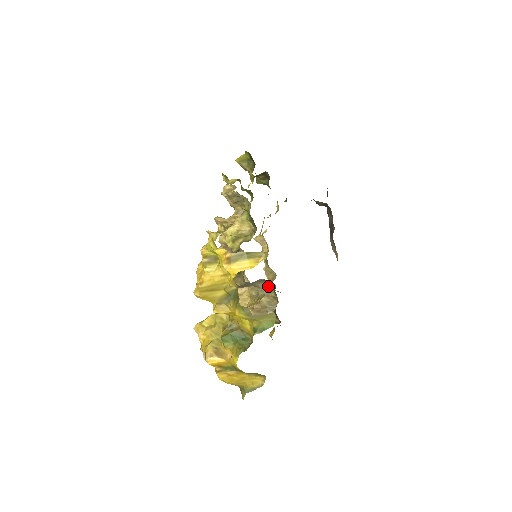
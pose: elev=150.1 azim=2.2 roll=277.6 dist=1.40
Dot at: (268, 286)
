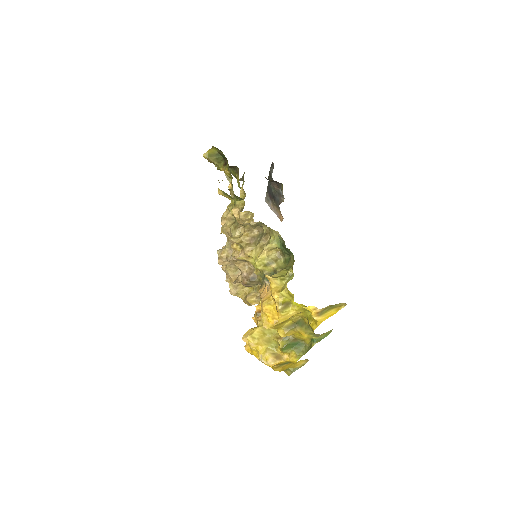
Dot at: occluded
